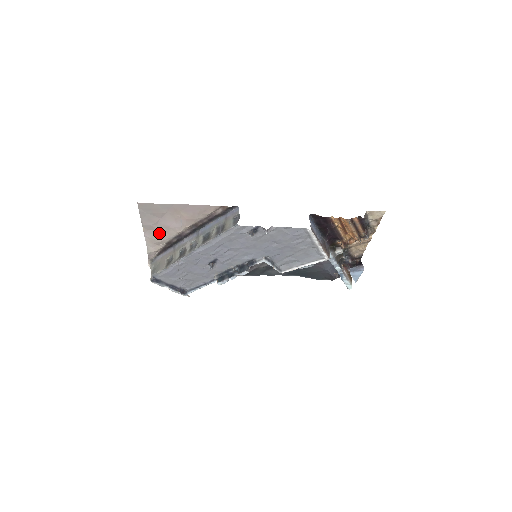
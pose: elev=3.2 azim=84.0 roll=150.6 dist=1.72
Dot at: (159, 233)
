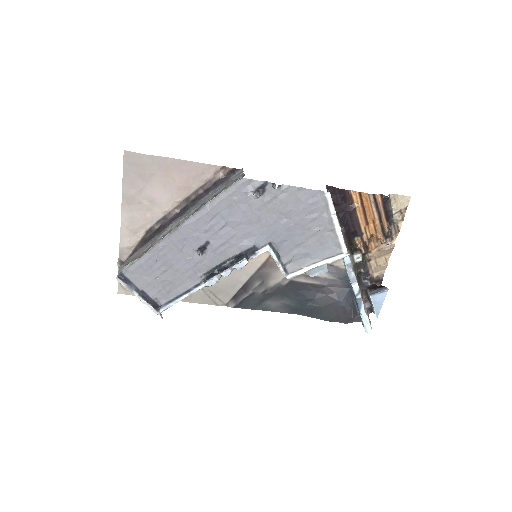
Dot at: (140, 211)
